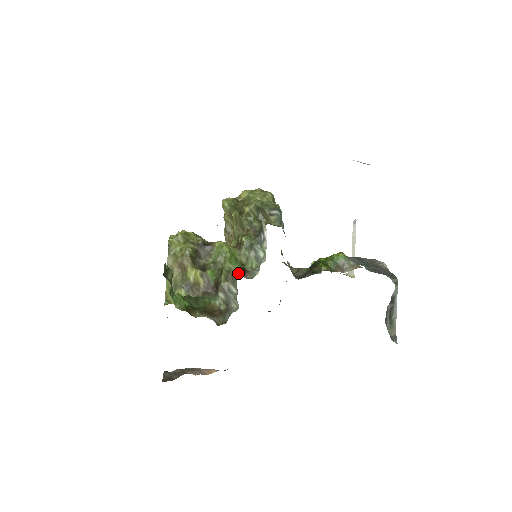
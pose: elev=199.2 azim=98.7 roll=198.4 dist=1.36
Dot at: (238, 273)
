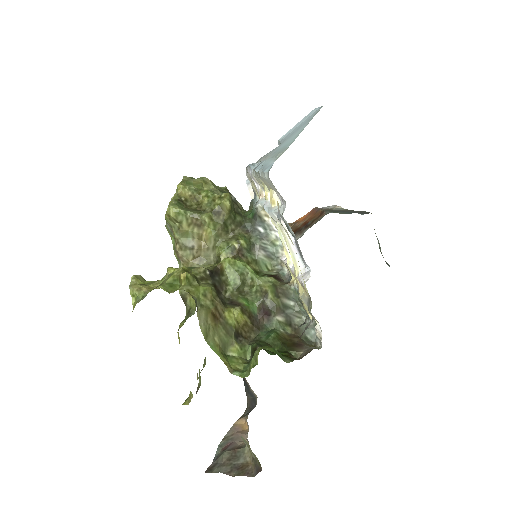
Dot at: (280, 282)
